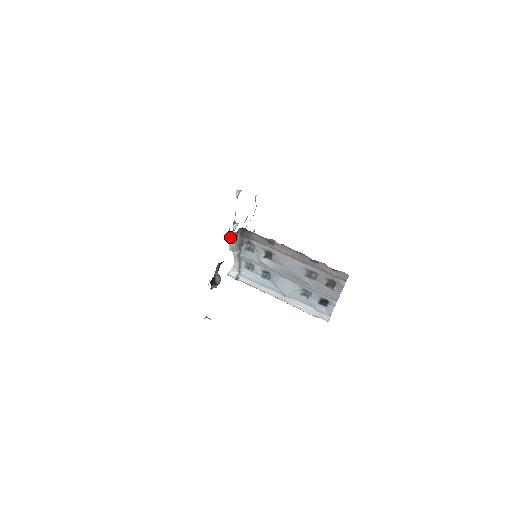
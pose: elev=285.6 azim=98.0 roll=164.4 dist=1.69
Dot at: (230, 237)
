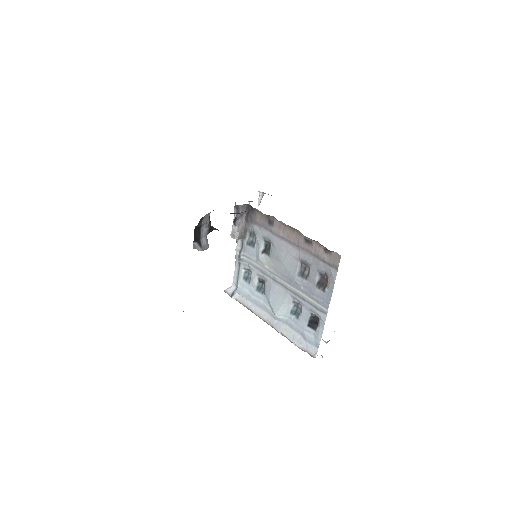
Dot at: (234, 215)
